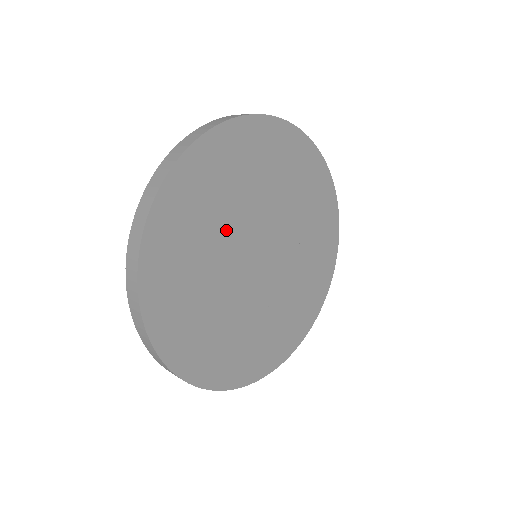
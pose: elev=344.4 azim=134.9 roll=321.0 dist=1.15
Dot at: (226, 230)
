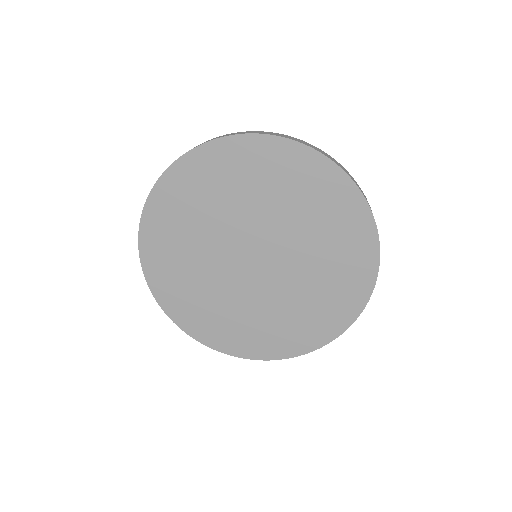
Dot at: (226, 218)
